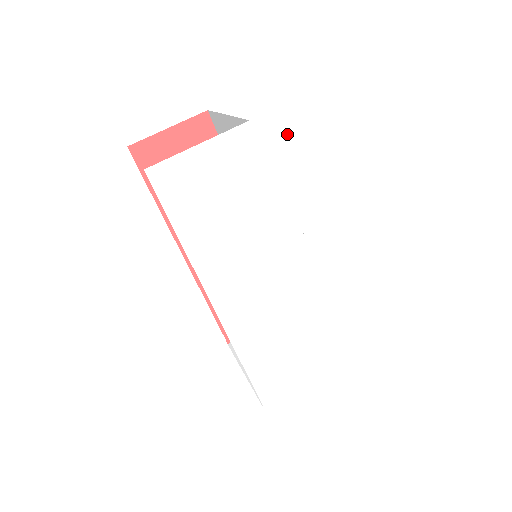
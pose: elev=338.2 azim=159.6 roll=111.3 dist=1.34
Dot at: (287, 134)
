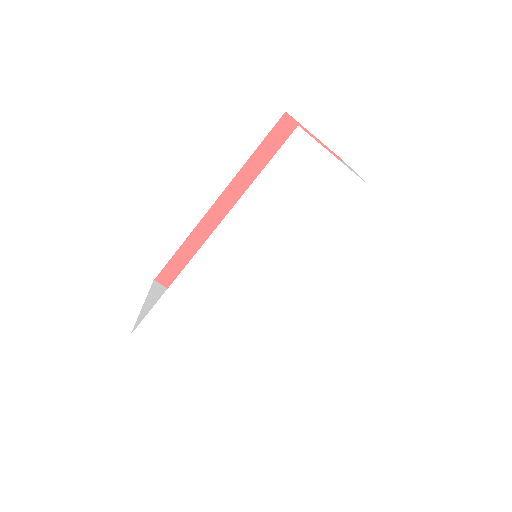
Dot at: (374, 222)
